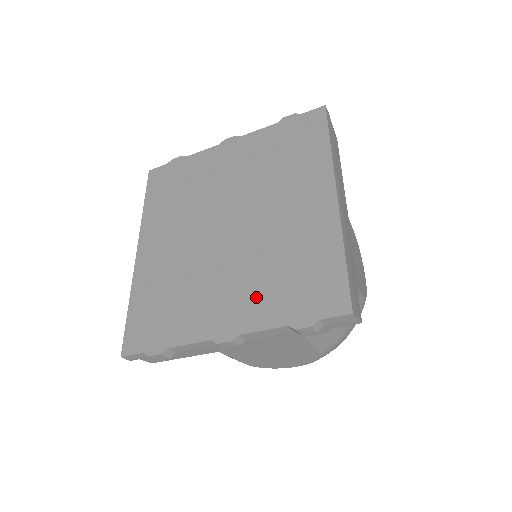
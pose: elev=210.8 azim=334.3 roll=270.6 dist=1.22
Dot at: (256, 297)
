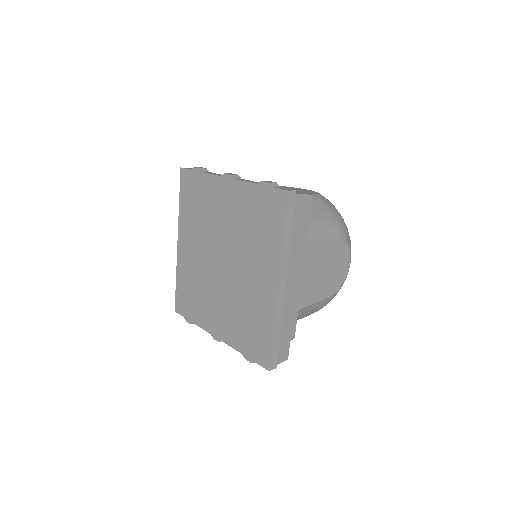
Dot at: (231, 326)
